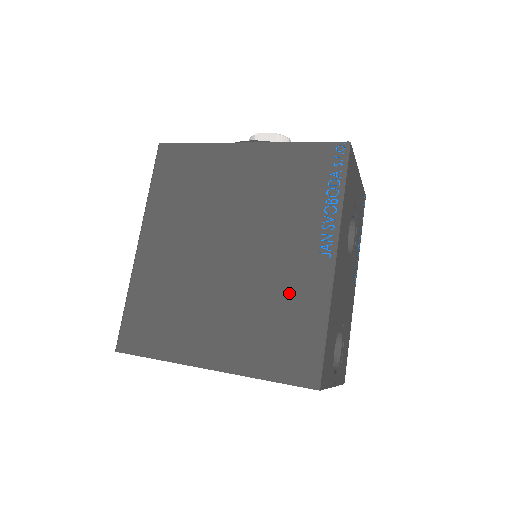
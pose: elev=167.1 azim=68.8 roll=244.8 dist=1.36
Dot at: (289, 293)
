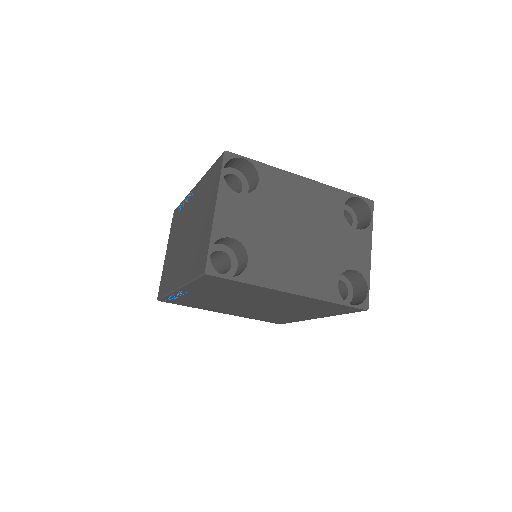
Dot at: occluded
